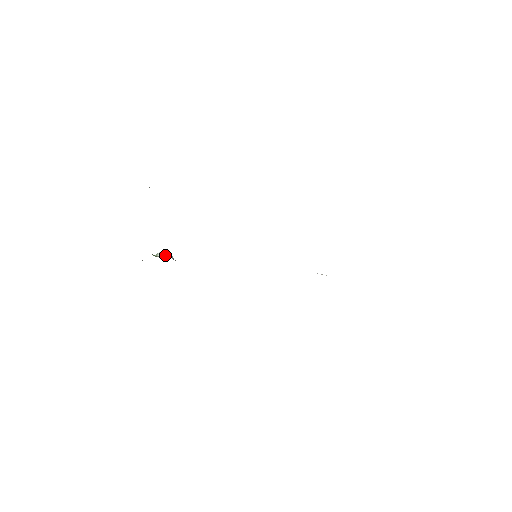
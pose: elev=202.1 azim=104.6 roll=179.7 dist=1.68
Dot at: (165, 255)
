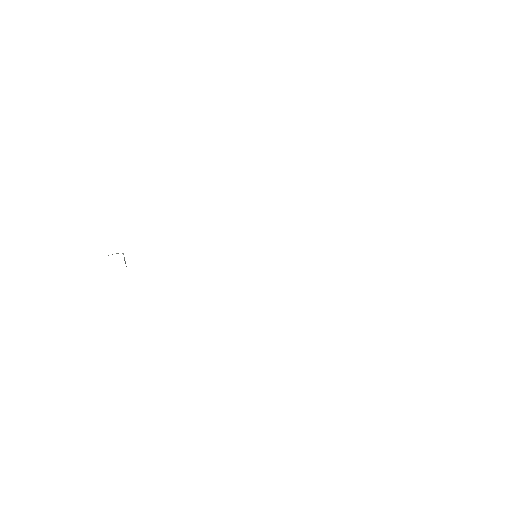
Dot at: (118, 253)
